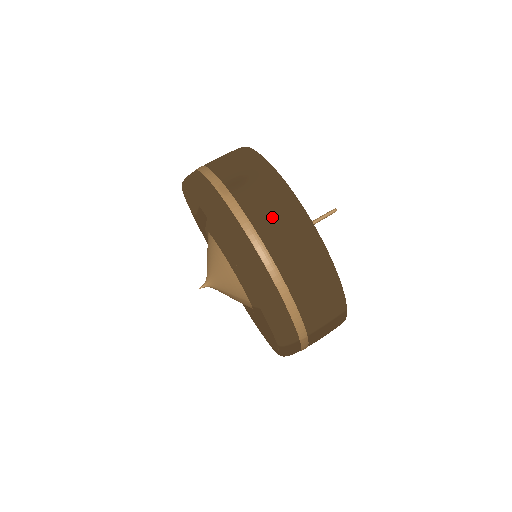
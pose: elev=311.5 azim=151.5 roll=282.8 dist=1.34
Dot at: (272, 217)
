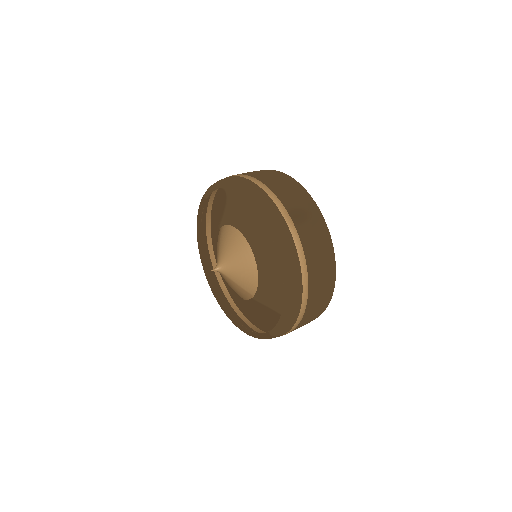
Dot at: (317, 253)
